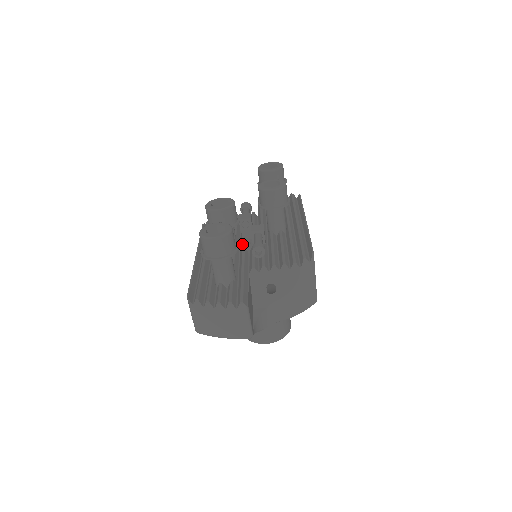
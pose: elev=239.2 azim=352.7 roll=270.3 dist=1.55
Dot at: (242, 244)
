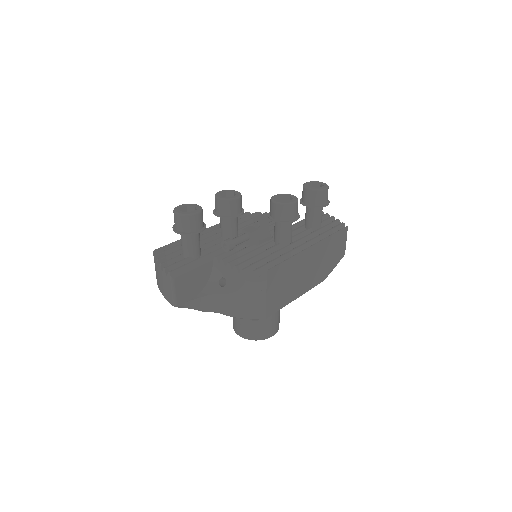
Dot at: occluded
